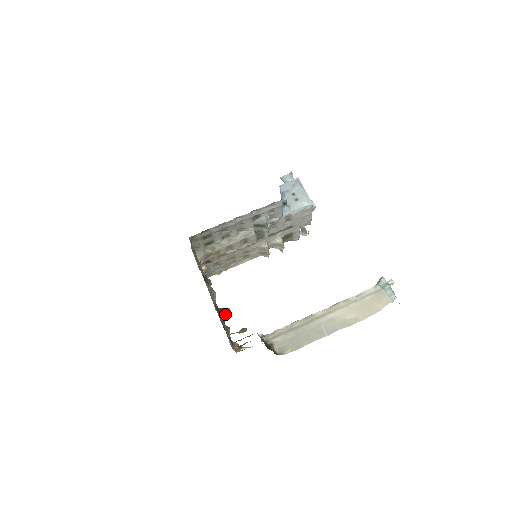
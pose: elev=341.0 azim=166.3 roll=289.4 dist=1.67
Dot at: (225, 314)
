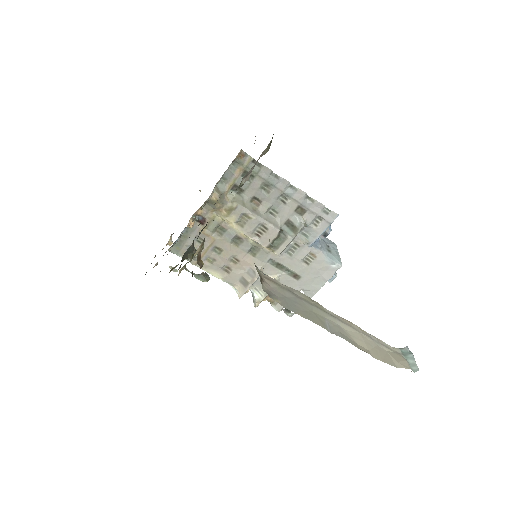
Dot at: (193, 253)
